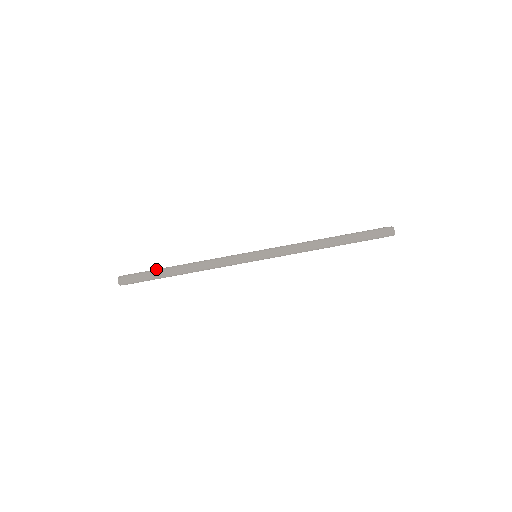
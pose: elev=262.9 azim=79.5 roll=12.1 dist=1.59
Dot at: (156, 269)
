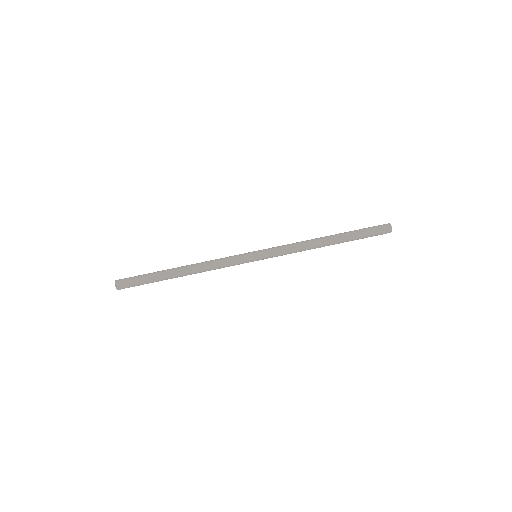
Dot at: occluded
